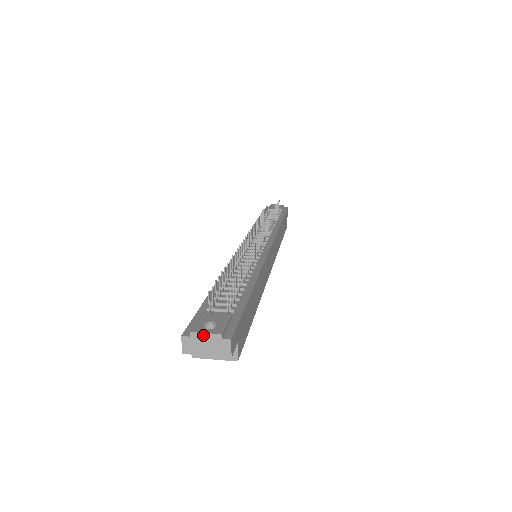
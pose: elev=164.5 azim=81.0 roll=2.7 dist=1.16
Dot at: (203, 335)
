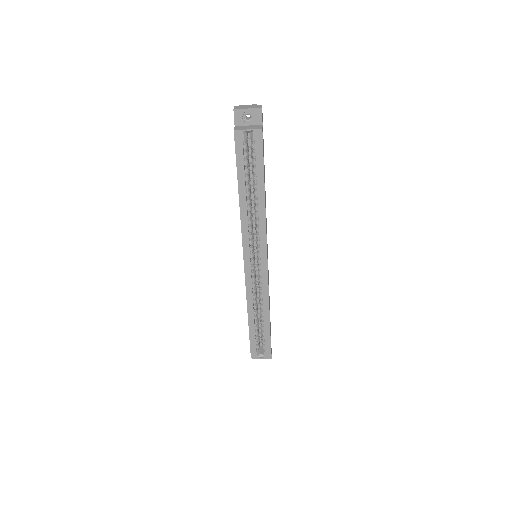
Dot at: (247, 105)
